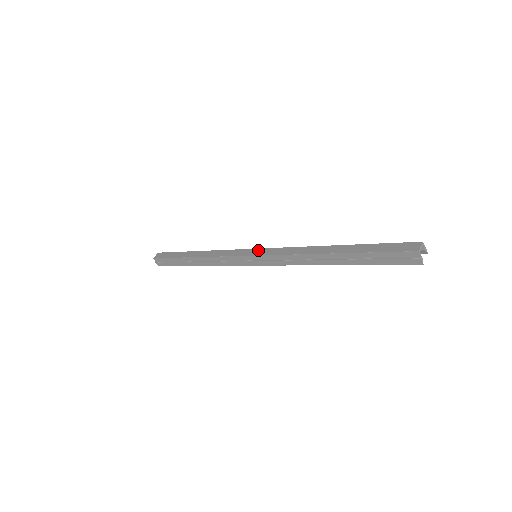
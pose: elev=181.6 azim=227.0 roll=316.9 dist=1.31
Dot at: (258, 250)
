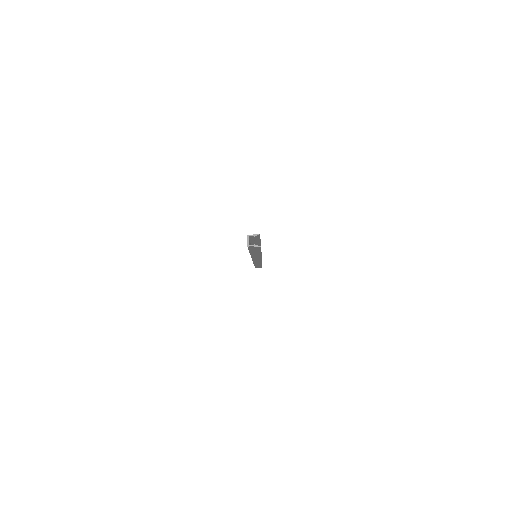
Dot at: occluded
